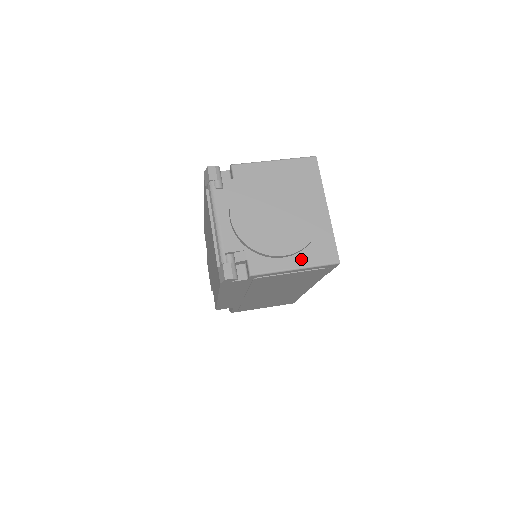
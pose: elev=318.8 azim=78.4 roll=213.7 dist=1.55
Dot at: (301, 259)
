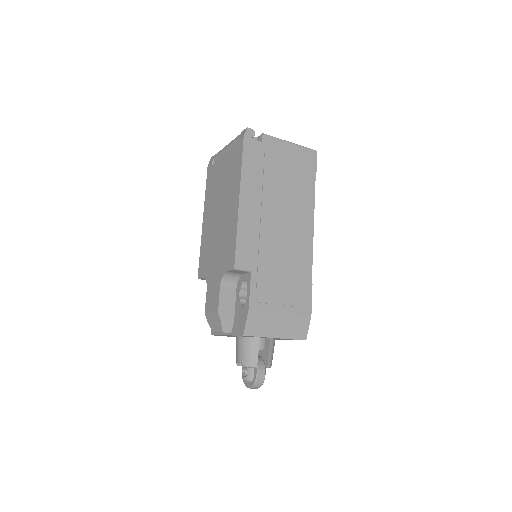
Dot at: occluded
